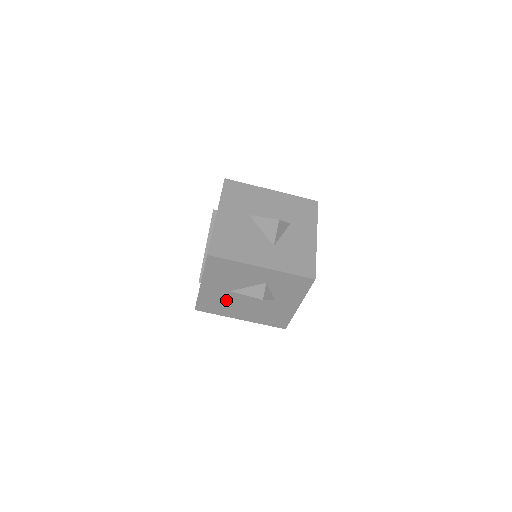
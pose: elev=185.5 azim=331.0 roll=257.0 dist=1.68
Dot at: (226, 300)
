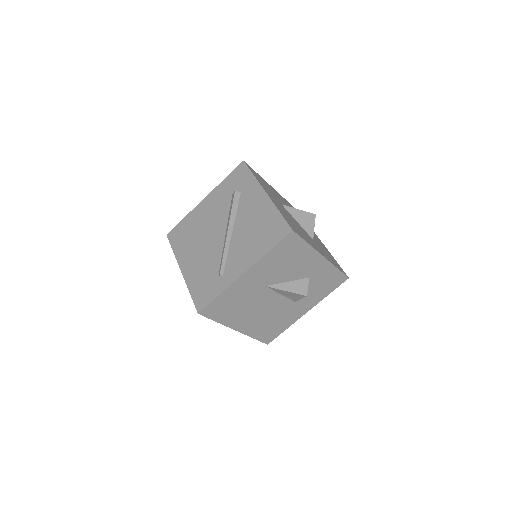
Dot at: (249, 299)
